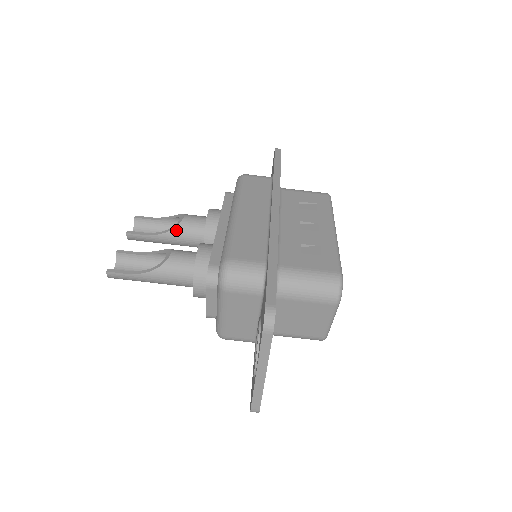
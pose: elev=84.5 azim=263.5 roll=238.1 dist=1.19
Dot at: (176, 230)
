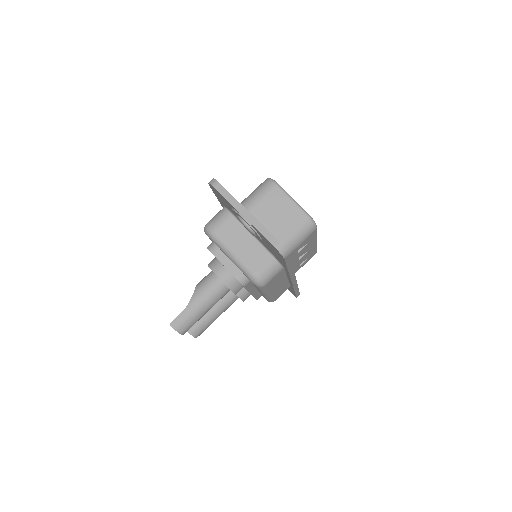
Dot at: occluded
